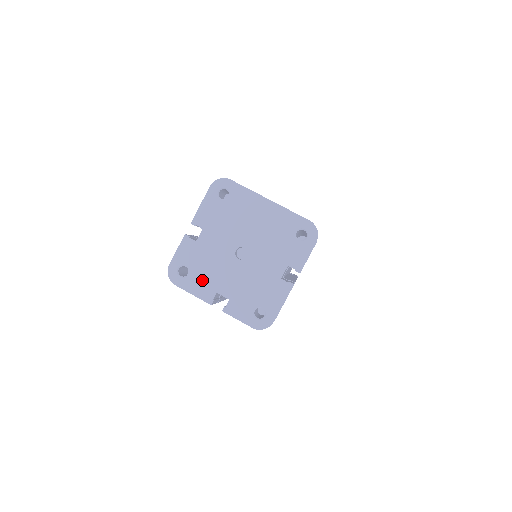
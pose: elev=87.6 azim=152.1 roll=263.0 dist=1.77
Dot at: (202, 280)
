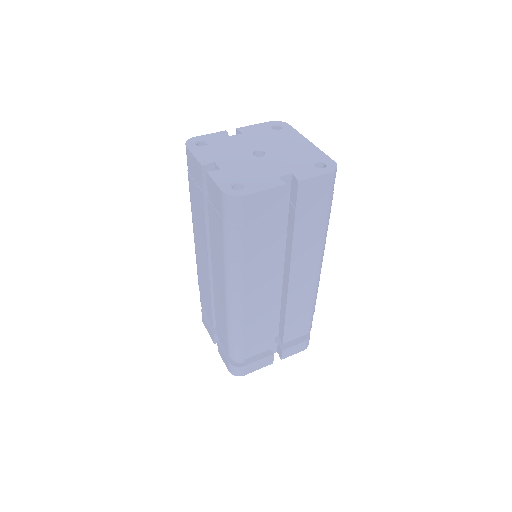
Dot at: (211, 152)
